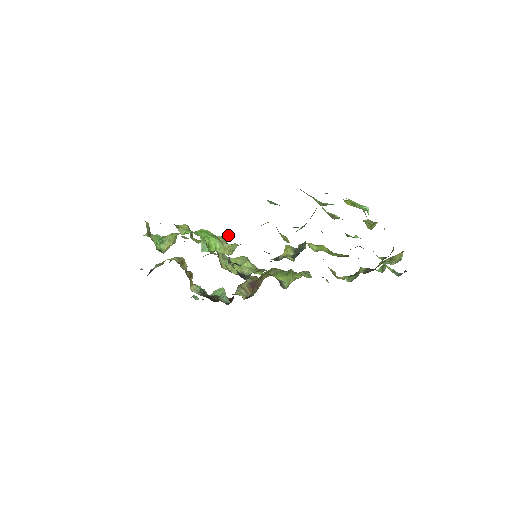
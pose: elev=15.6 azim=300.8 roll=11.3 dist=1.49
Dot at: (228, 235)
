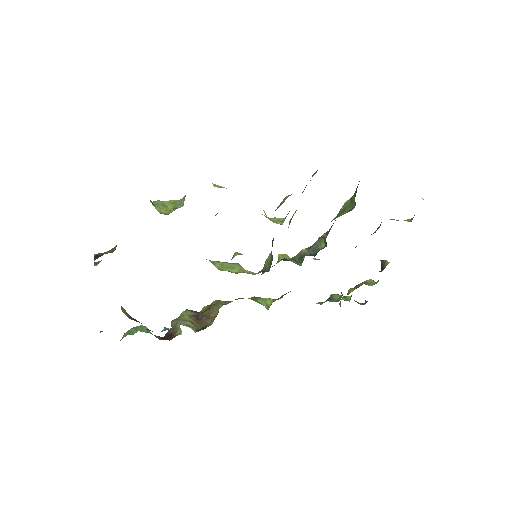
Dot at: occluded
